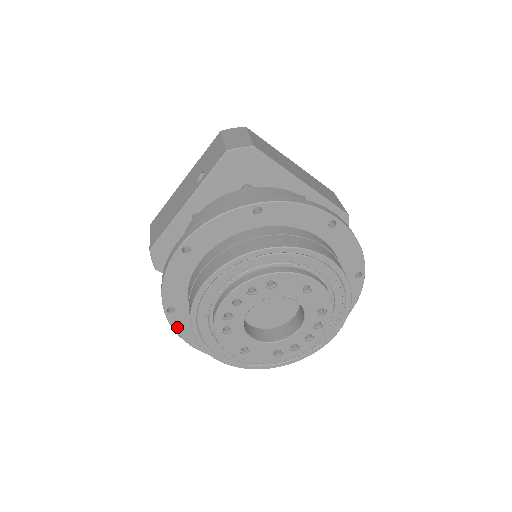
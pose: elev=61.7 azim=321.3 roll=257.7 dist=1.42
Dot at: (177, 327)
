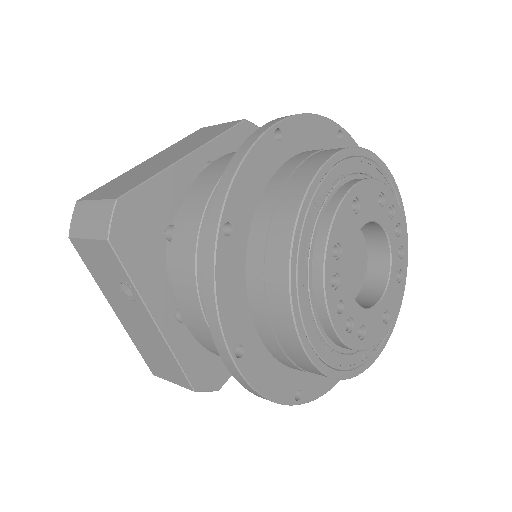
Dot at: (317, 393)
